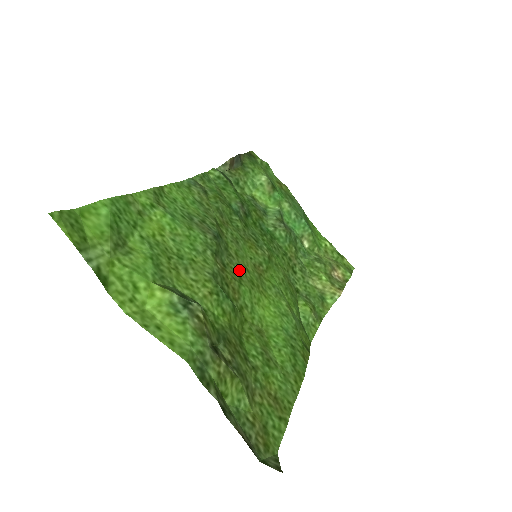
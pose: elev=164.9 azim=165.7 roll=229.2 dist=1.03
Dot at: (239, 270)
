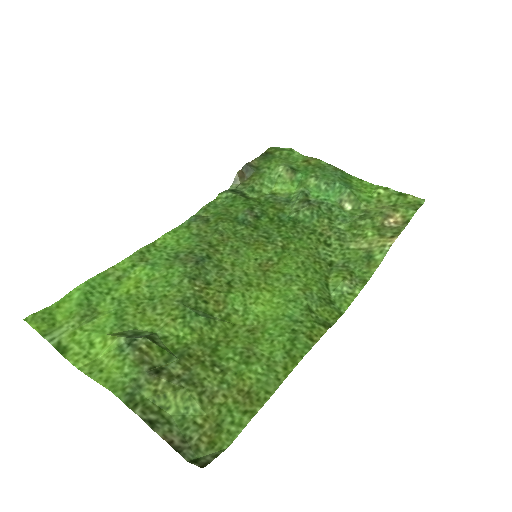
Dot at: (231, 279)
